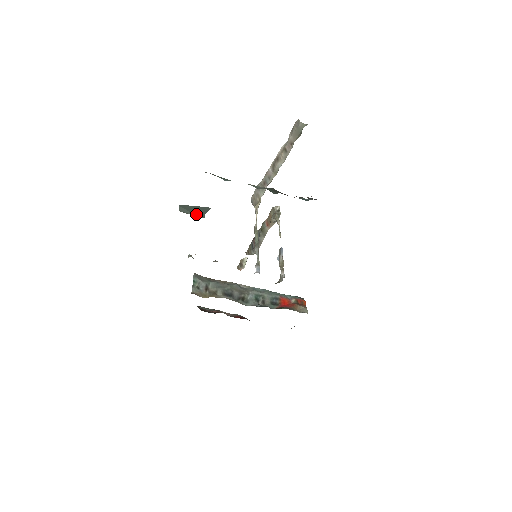
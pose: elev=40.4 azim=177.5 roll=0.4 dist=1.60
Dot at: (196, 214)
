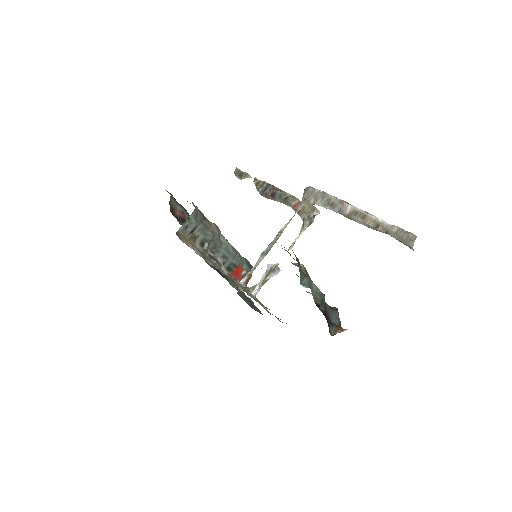
Dot at: (247, 300)
